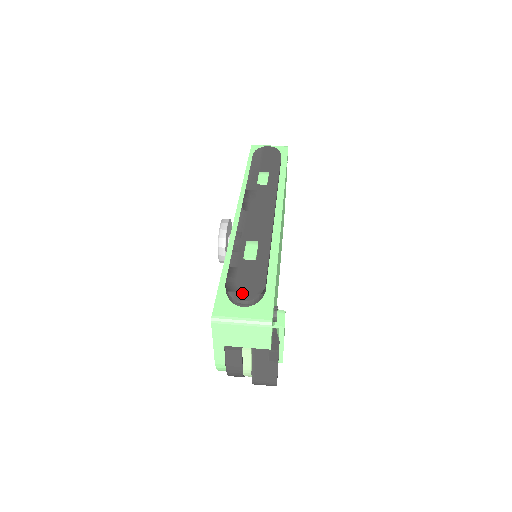
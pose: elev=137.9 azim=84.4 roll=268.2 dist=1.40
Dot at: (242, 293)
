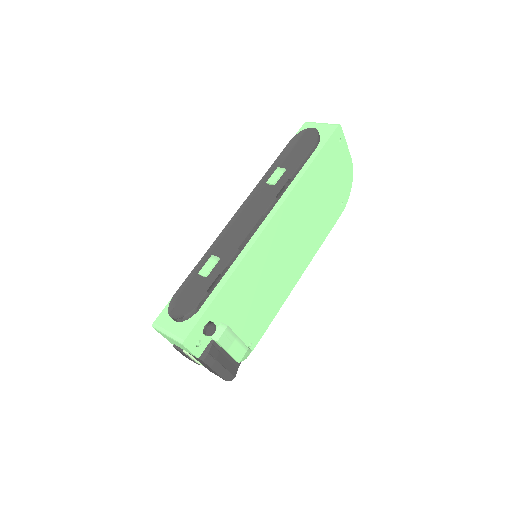
Dot at: (176, 310)
